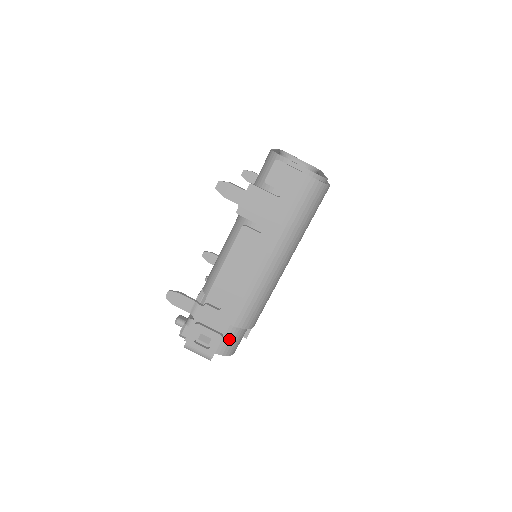
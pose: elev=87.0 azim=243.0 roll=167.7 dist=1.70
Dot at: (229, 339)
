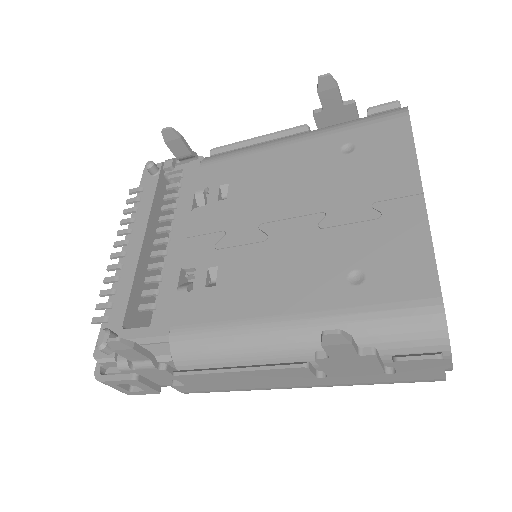
Dot at: (165, 386)
